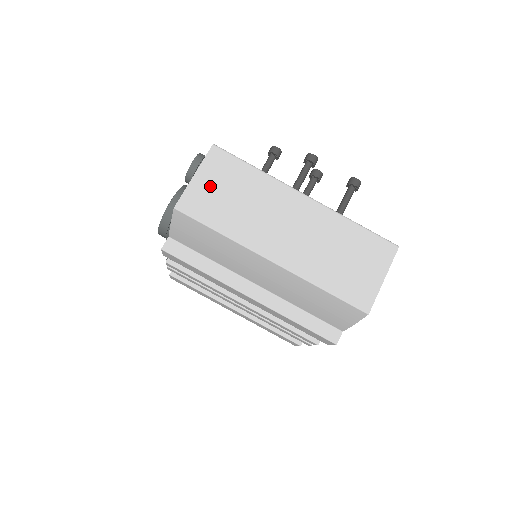
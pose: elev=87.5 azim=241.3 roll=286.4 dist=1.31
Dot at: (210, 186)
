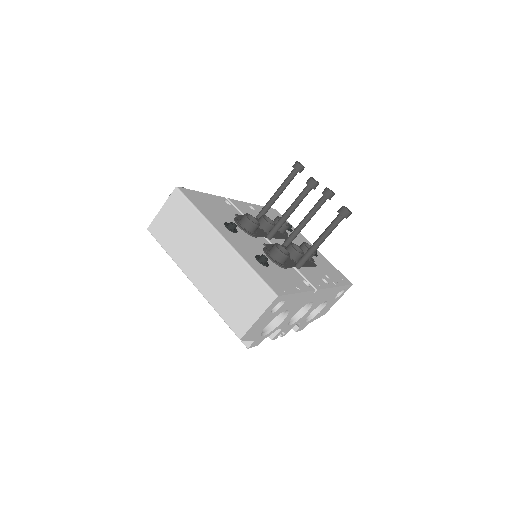
Dot at: (168, 218)
